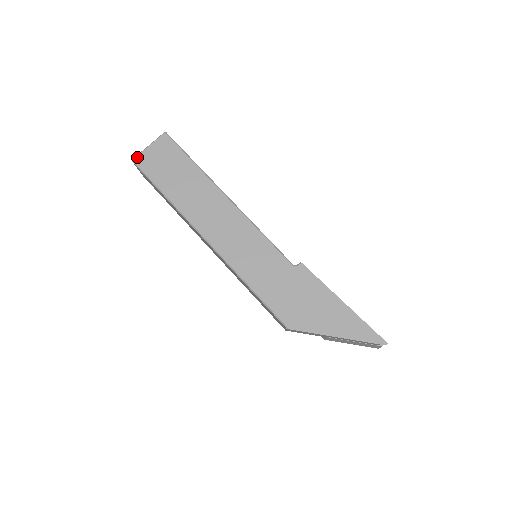
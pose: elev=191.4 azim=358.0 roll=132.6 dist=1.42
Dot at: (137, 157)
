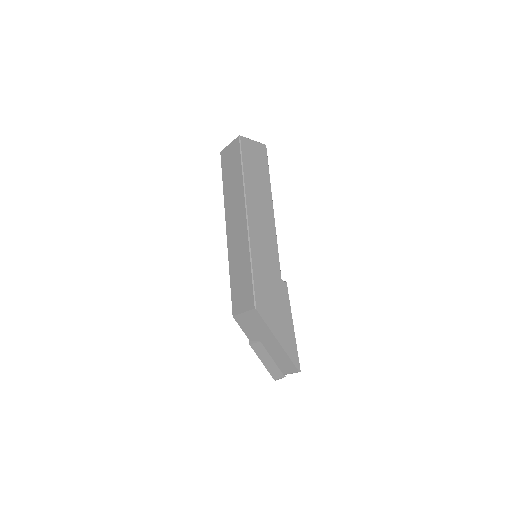
Dot at: (244, 137)
